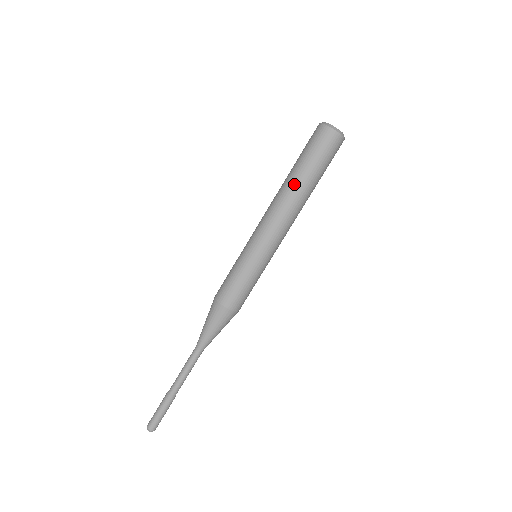
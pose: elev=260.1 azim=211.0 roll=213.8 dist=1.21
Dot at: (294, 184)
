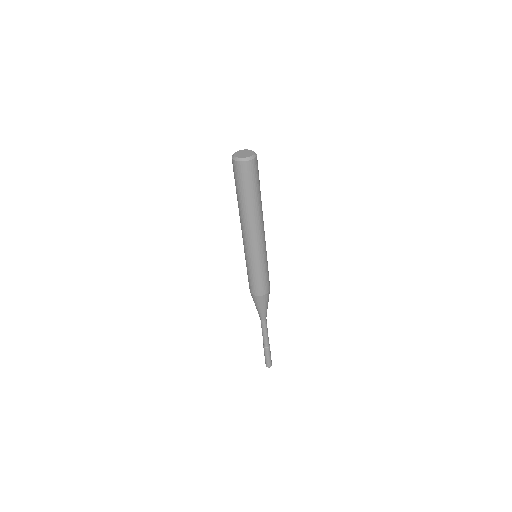
Dot at: (247, 209)
